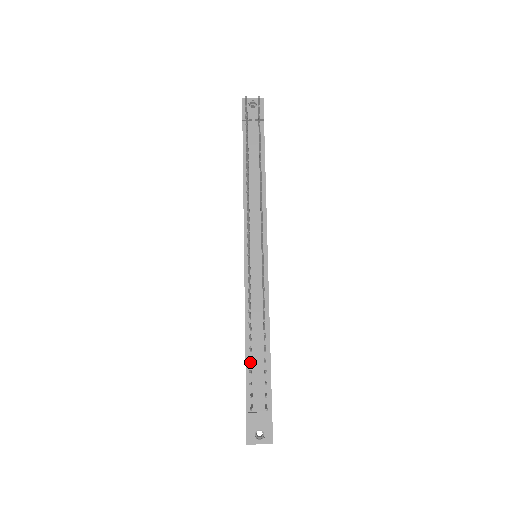
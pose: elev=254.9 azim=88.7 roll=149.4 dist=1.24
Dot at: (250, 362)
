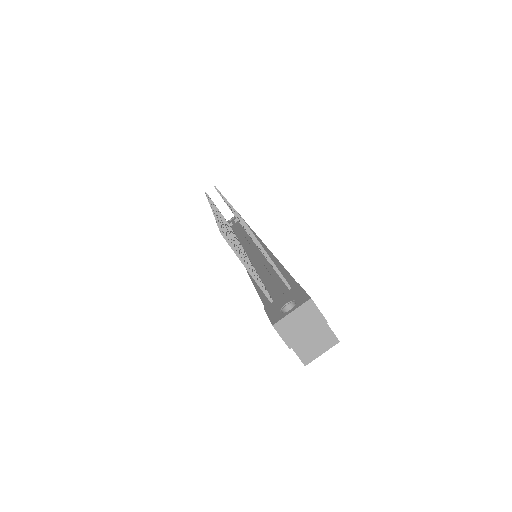
Dot at: occluded
